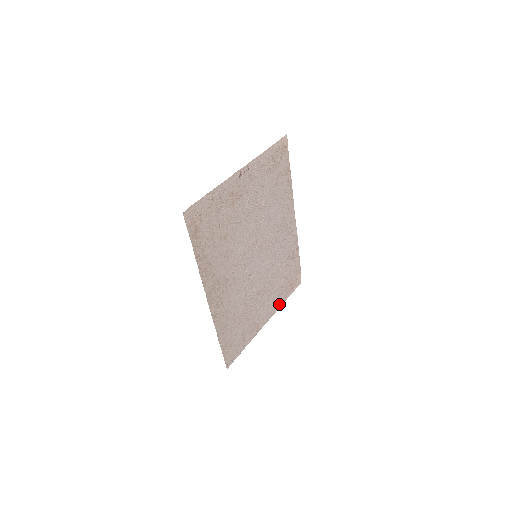
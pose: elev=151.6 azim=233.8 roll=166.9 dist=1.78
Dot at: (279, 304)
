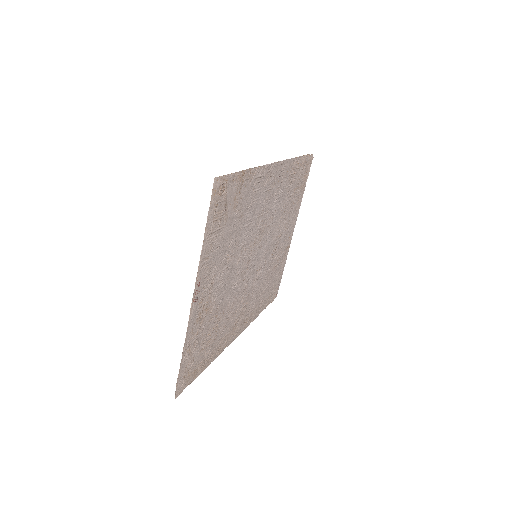
Dot at: (299, 205)
